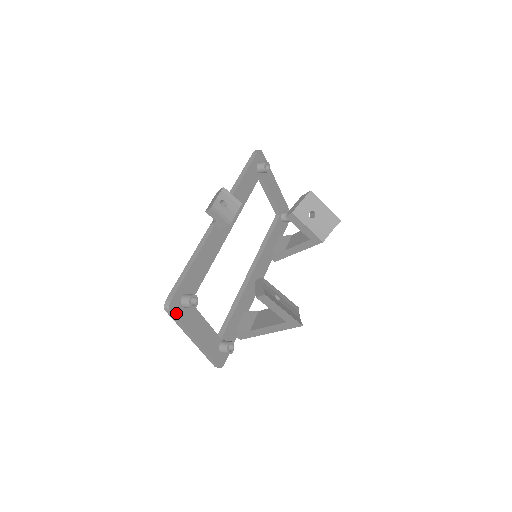
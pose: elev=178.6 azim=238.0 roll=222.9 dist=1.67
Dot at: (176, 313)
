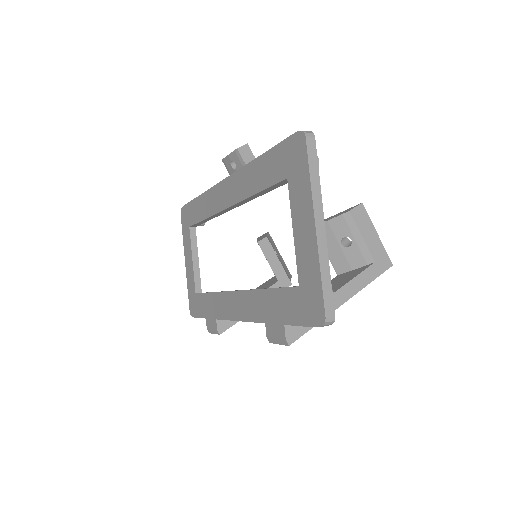
Dot at: (313, 152)
